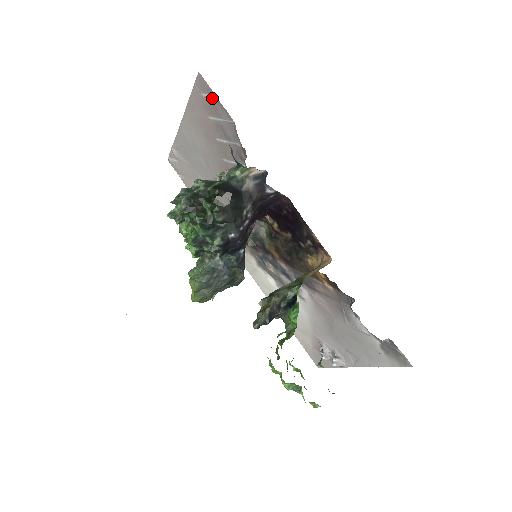
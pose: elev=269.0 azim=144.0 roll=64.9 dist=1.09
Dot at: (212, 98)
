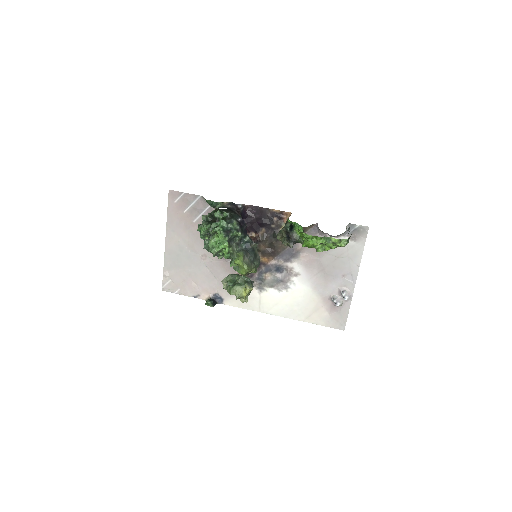
Dot at: (182, 197)
